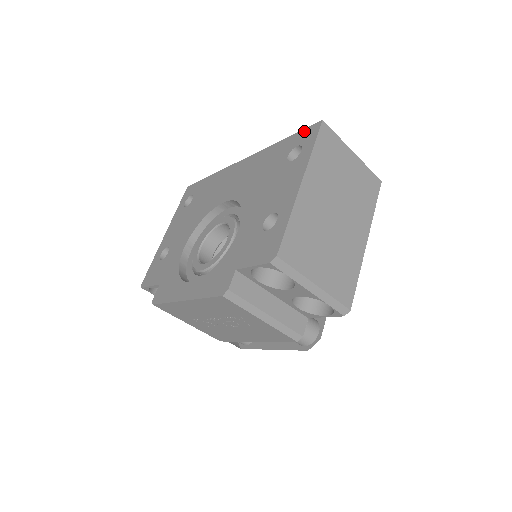
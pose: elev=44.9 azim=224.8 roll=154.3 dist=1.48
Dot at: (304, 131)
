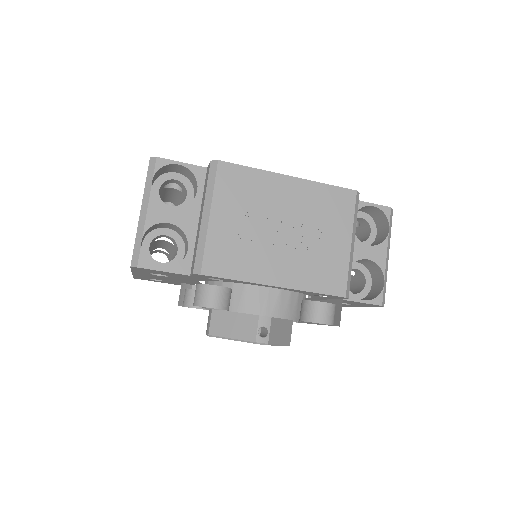
Dot at: occluded
